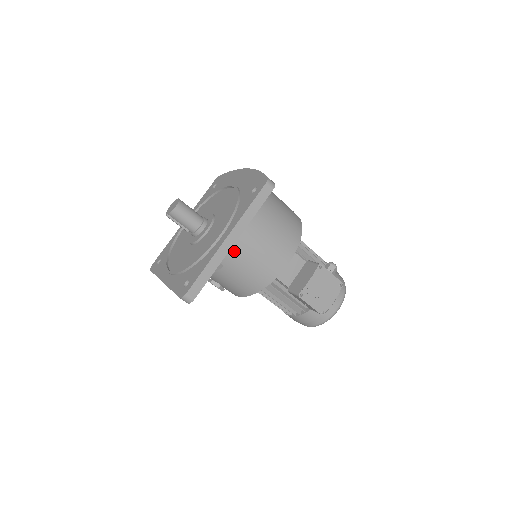
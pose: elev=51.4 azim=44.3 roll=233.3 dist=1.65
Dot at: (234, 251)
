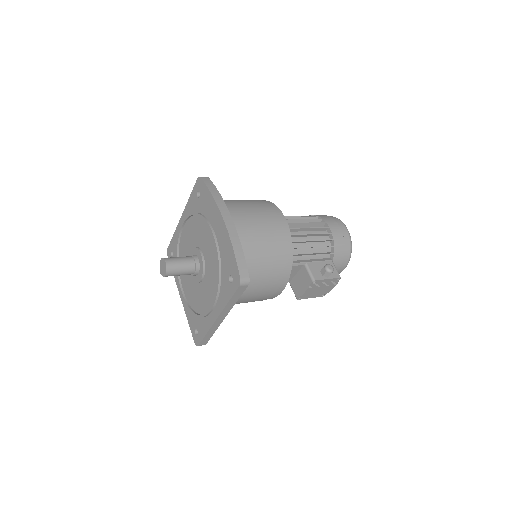
Dot at: occluded
